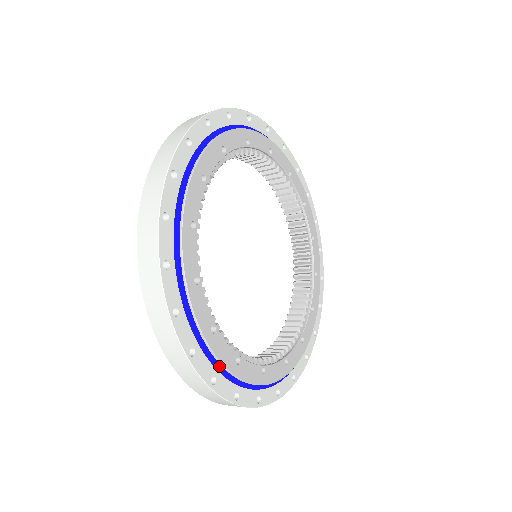
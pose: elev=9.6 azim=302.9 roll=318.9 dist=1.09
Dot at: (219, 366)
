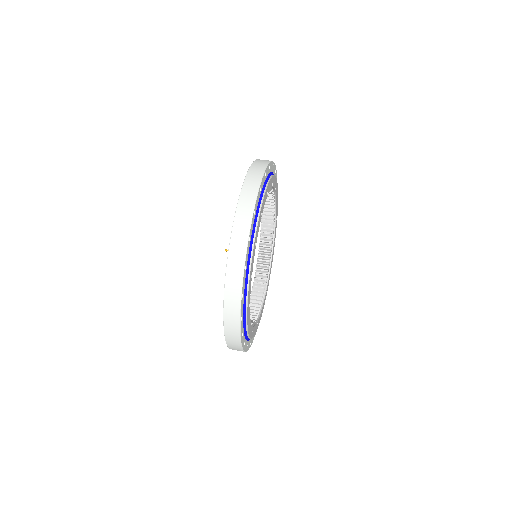
Dot at: occluded
